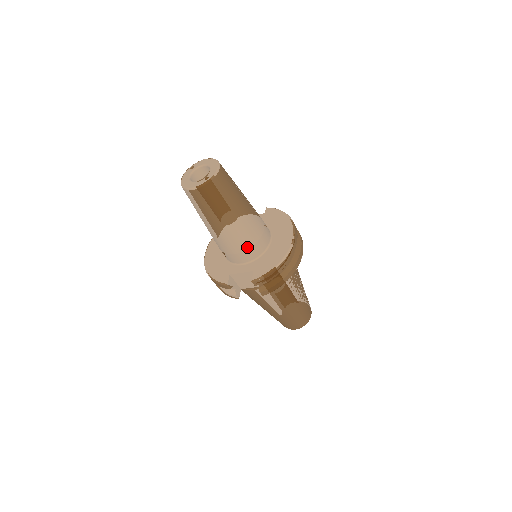
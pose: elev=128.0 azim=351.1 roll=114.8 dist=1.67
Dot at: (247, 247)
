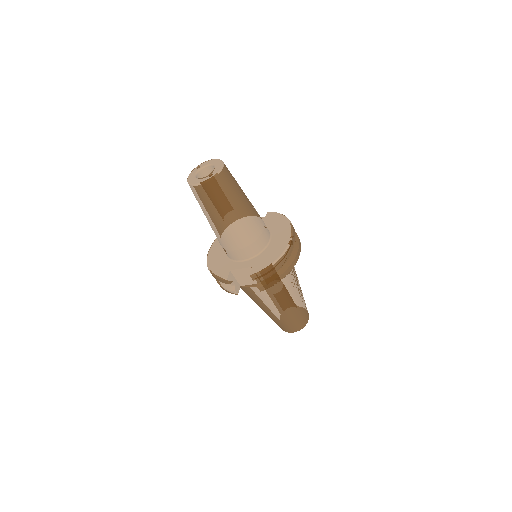
Dot at: (247, 244)
